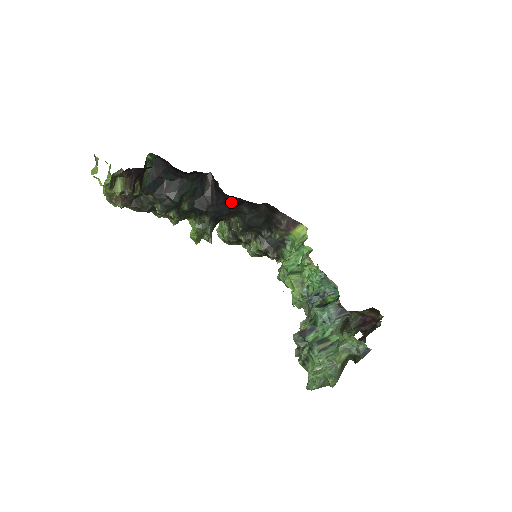
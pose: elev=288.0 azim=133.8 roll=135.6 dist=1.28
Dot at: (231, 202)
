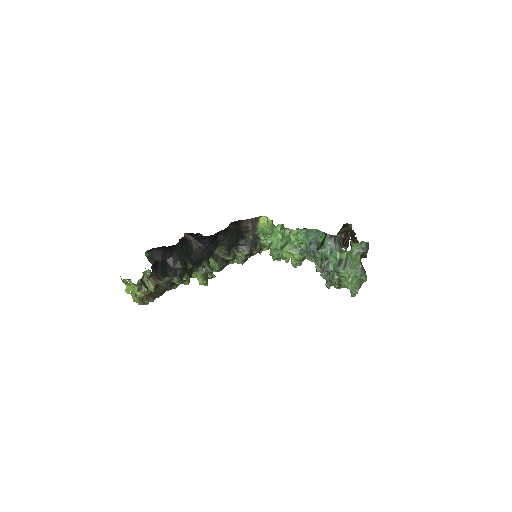
Dot at: (214, 239)
